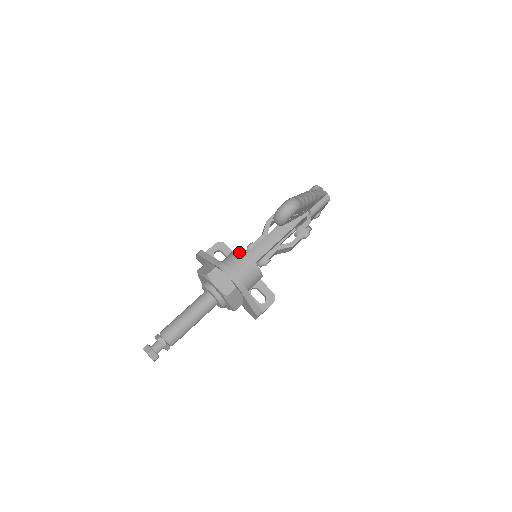
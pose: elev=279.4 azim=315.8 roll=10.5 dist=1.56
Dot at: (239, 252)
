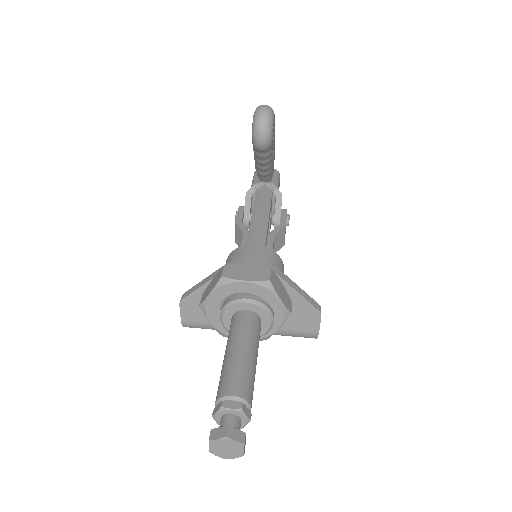
Dot at: (235, 251)
